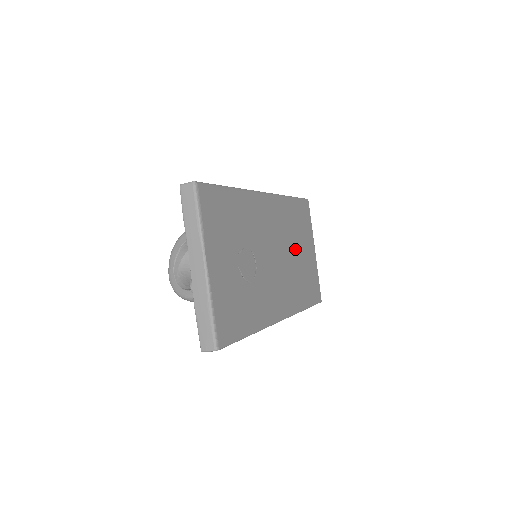
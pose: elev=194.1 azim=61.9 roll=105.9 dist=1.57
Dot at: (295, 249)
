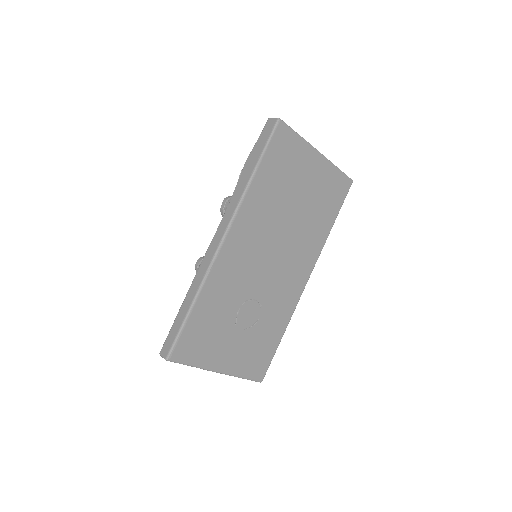
Dot at: (291, 207)
